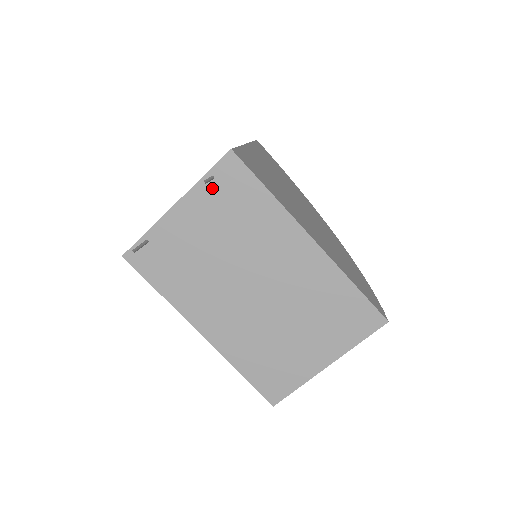
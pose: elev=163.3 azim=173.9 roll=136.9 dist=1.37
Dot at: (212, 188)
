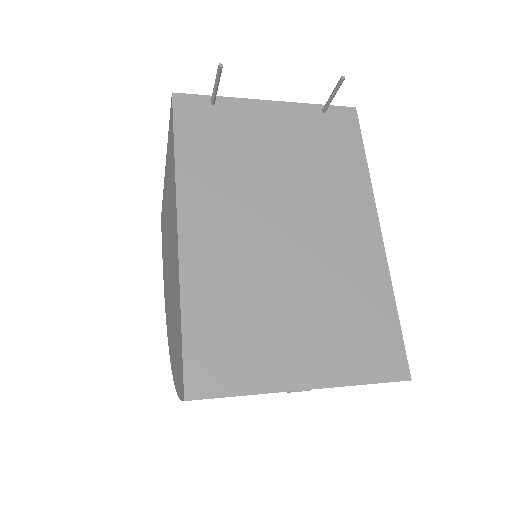
Dot at: (316, 117)
